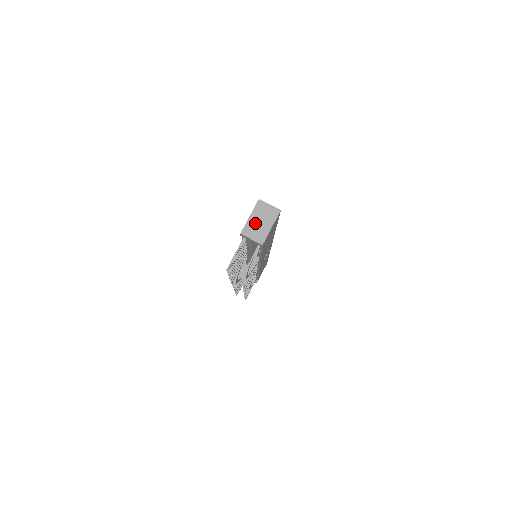
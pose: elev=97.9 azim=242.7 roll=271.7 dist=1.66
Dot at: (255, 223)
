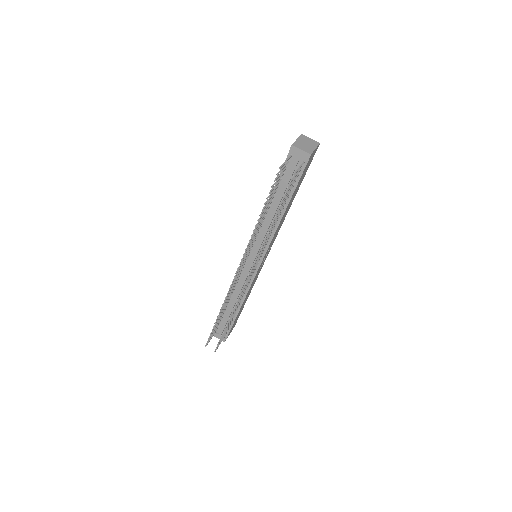
Dot at: (302, 143)
